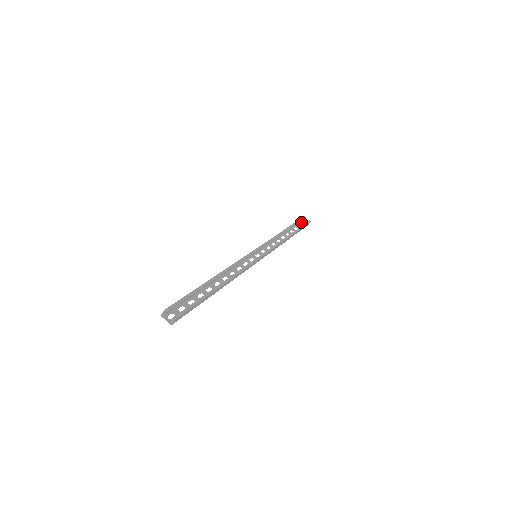
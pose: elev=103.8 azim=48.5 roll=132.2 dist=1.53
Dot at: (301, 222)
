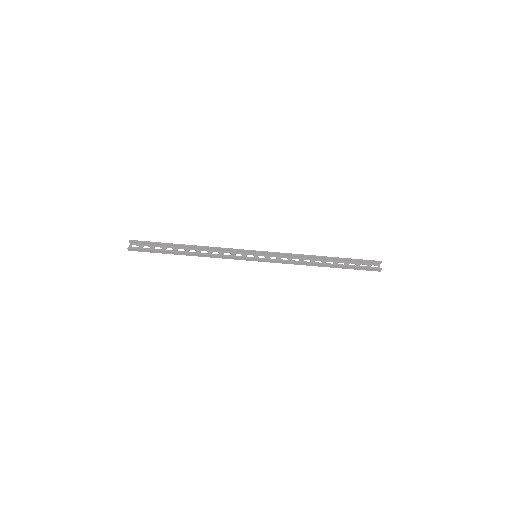
Dot at: (372, 264)
